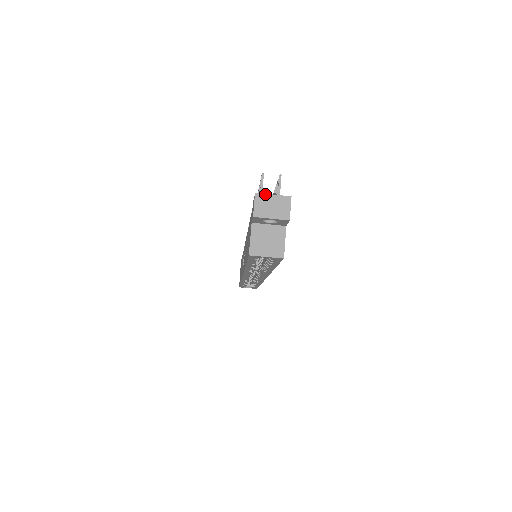
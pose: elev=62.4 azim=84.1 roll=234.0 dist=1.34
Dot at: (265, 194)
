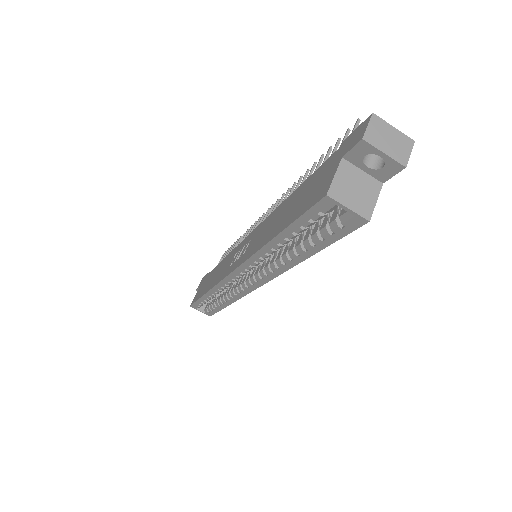
Dot at: (384, 121)
